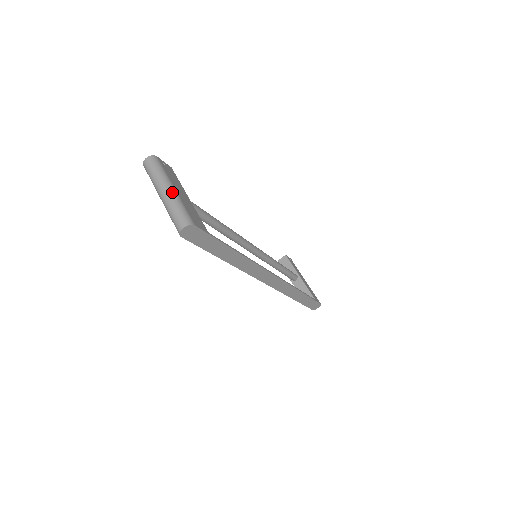
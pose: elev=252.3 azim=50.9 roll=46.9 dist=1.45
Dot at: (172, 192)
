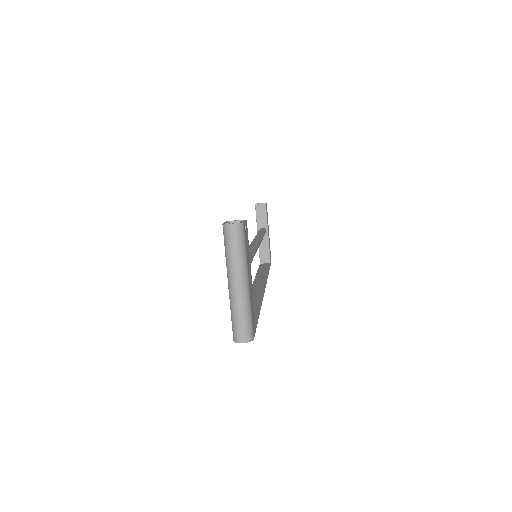
Dot at: (246, 290)
